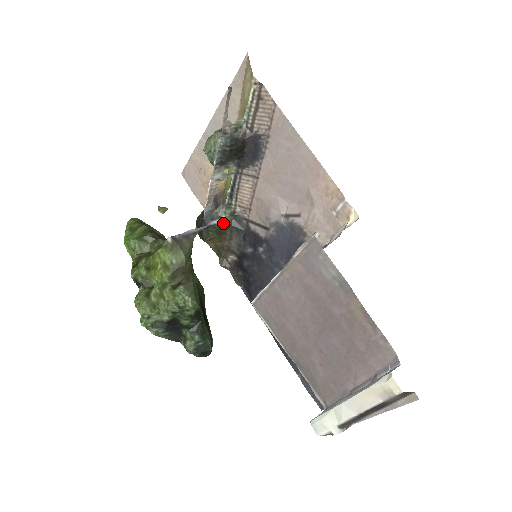
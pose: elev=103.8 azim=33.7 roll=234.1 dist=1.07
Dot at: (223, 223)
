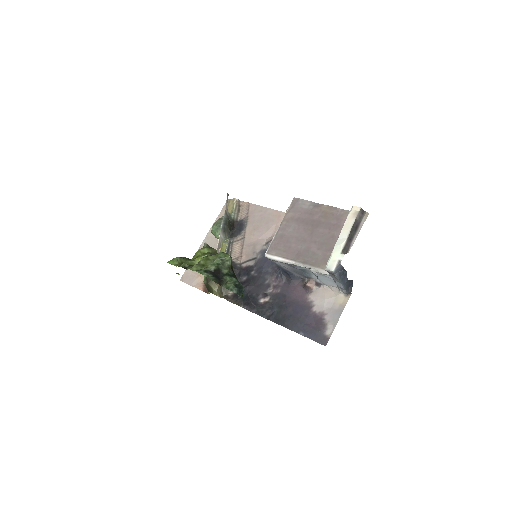
Dot at: occluded
